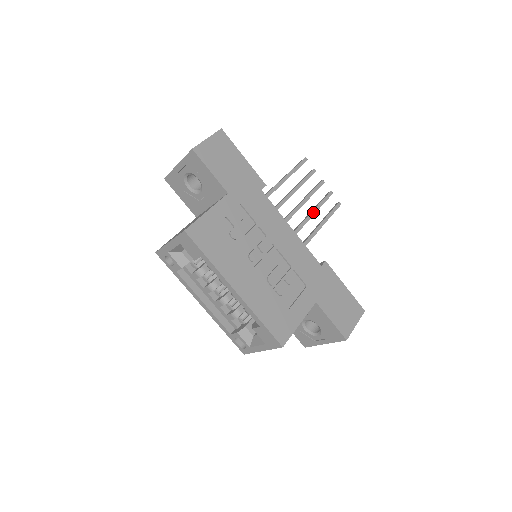
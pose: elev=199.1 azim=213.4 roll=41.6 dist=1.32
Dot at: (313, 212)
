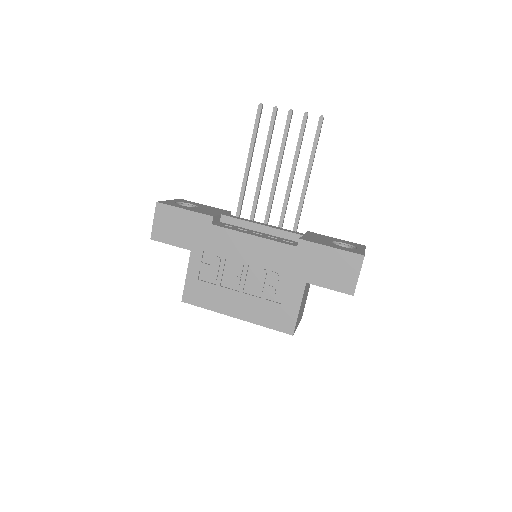
Dot at: (295, 158)
